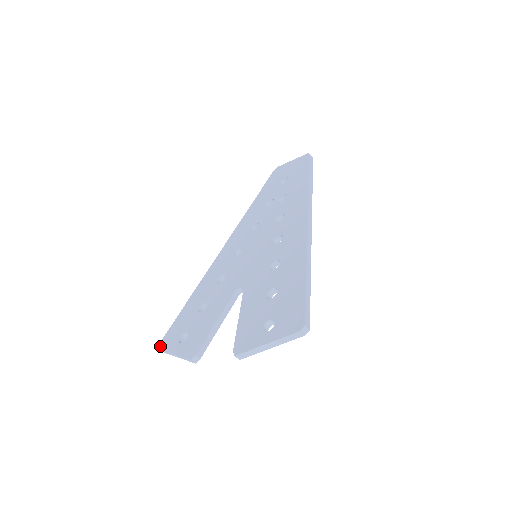
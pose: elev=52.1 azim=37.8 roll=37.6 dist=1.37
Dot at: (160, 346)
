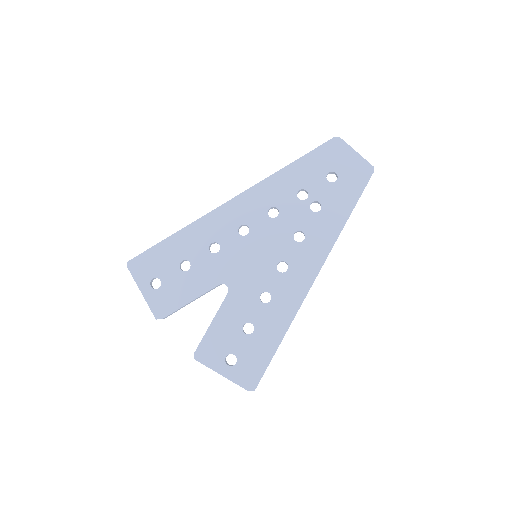
Dot at: (130, 266)
